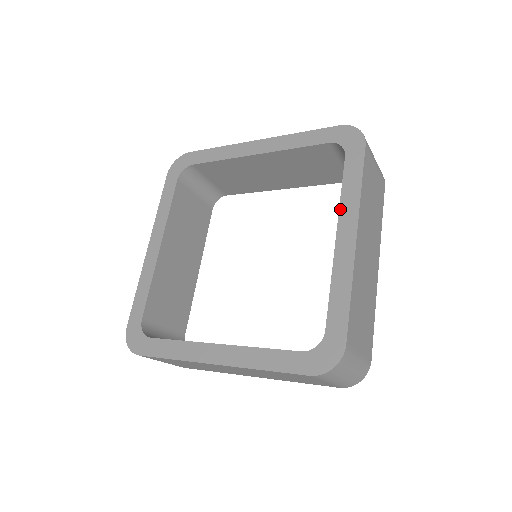
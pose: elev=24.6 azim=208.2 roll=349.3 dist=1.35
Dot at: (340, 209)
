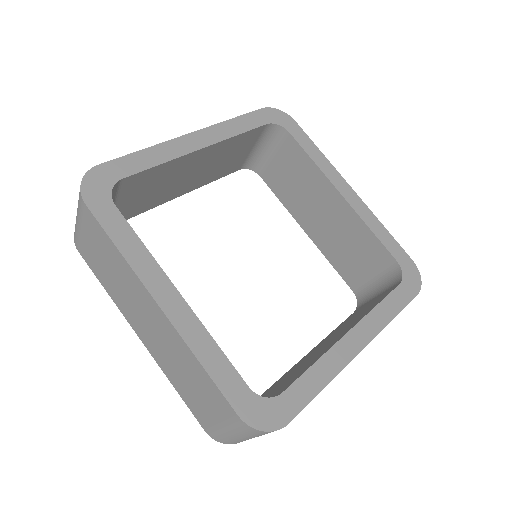
Dot at: (368, 315)
